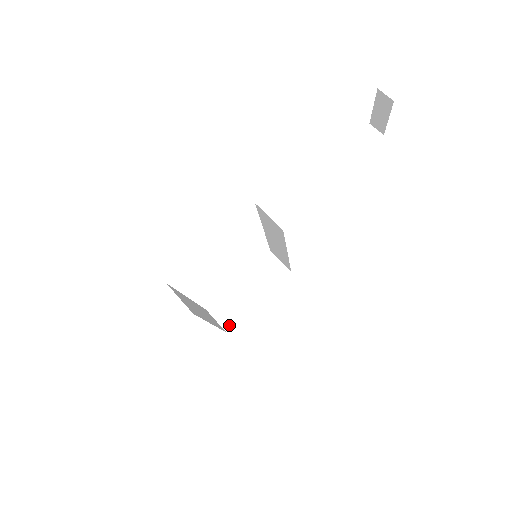
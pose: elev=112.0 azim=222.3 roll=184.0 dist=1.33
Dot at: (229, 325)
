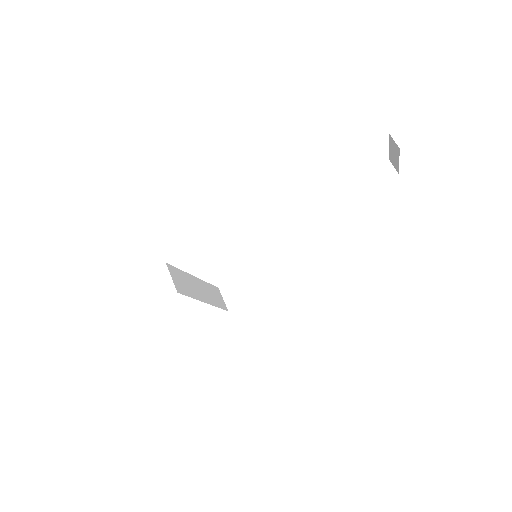
Dot at: (233, 306)
